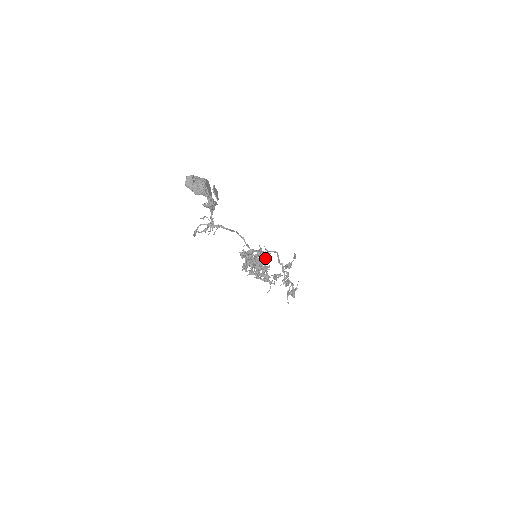
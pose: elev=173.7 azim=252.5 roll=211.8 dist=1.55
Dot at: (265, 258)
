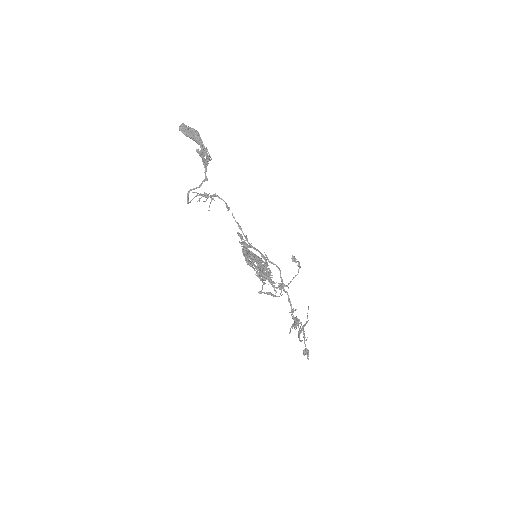
Dot at: (266, 265)
